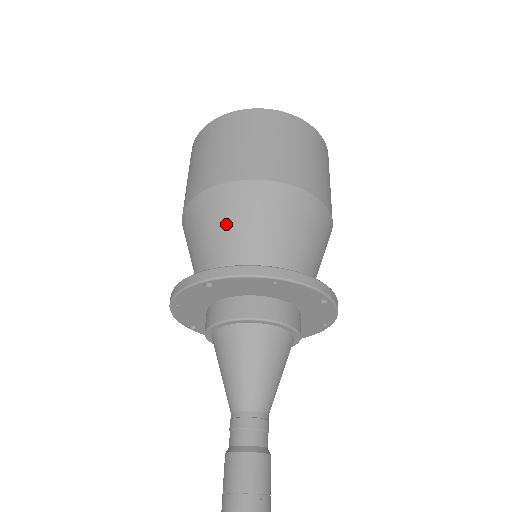
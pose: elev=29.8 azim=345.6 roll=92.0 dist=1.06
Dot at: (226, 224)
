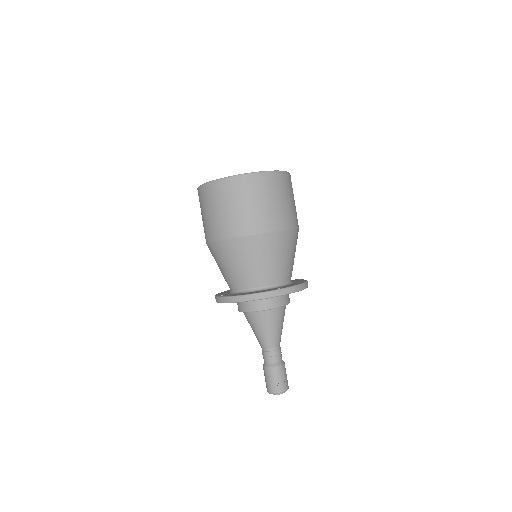
Dot at: (221, 264)
